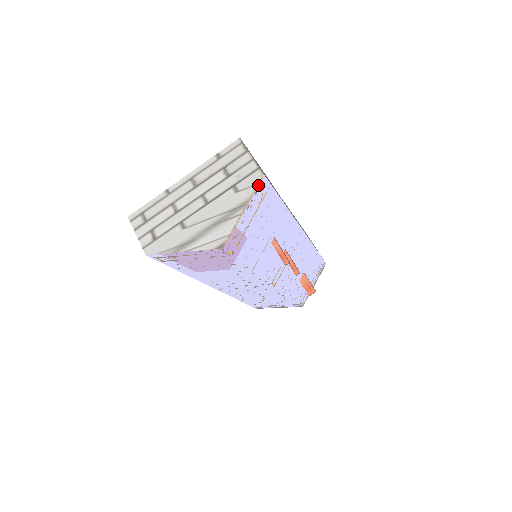
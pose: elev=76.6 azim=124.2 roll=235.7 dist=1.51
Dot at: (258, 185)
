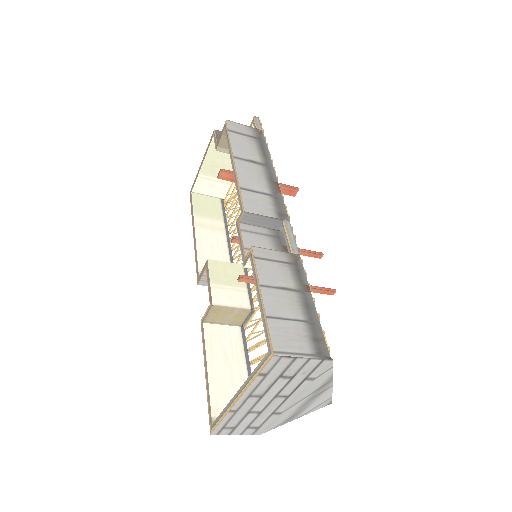
Dot at: (332, 364)
